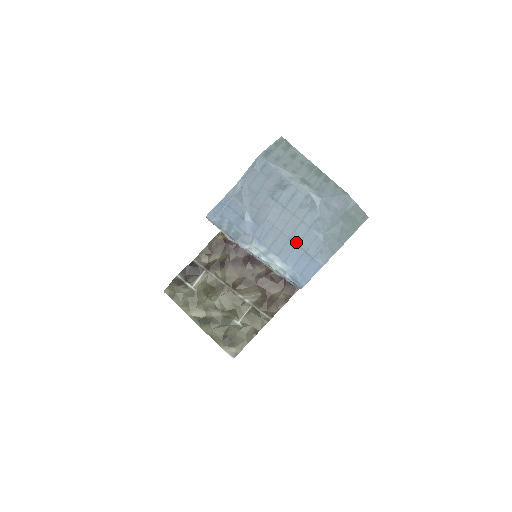
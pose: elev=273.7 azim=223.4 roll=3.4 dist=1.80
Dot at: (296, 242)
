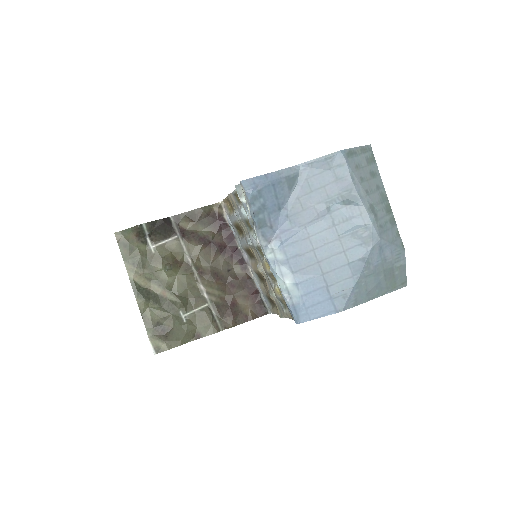
Dot at: (323, 270)
